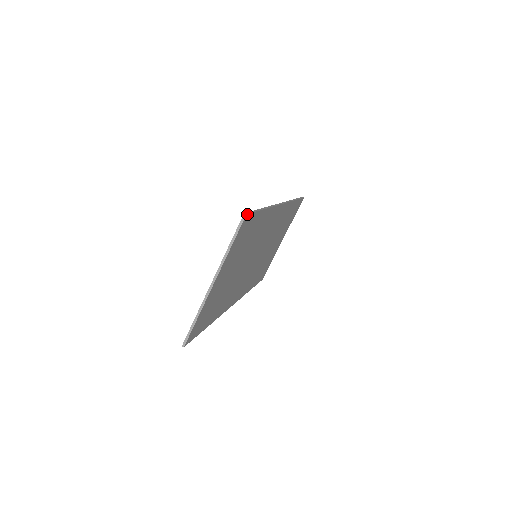
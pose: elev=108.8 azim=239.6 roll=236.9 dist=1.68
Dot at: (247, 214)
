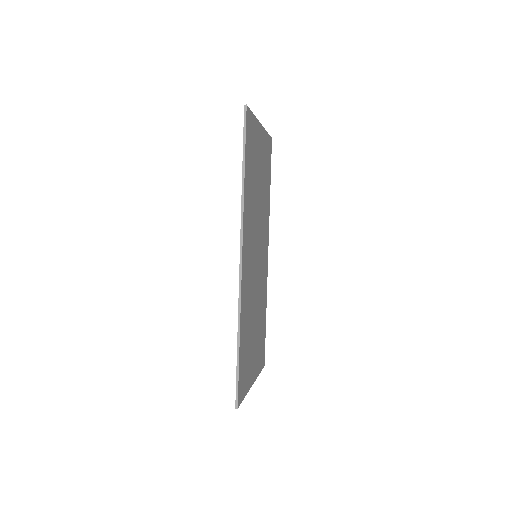
Dot at: (271, 141)
